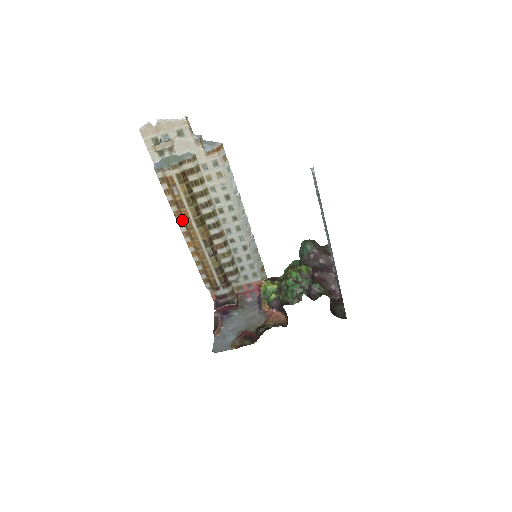
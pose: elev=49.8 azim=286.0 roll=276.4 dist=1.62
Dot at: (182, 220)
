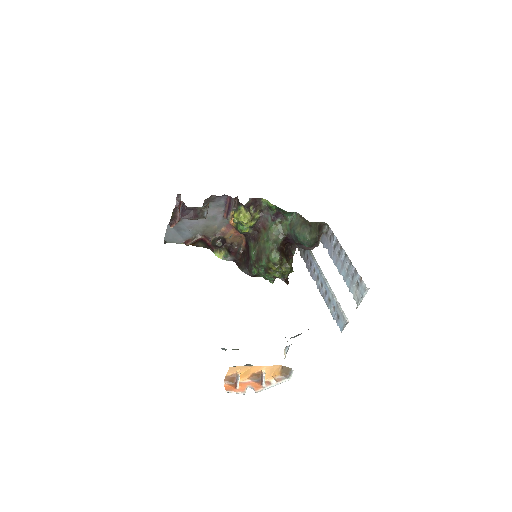
Dot at: occluded
